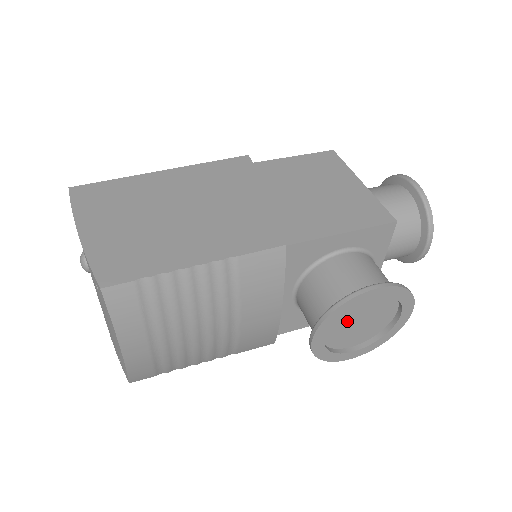
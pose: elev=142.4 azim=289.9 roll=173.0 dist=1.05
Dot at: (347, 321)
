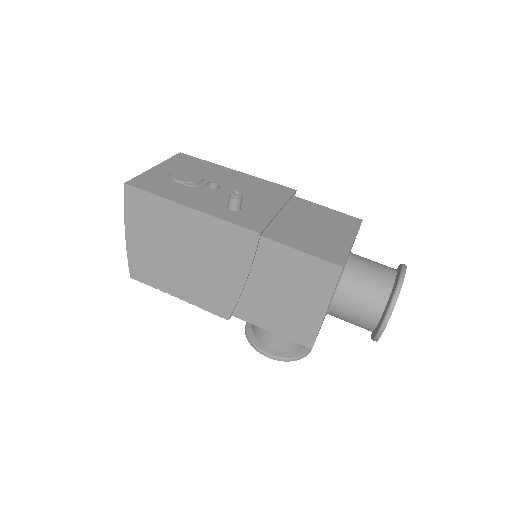
Dot at: occluded
